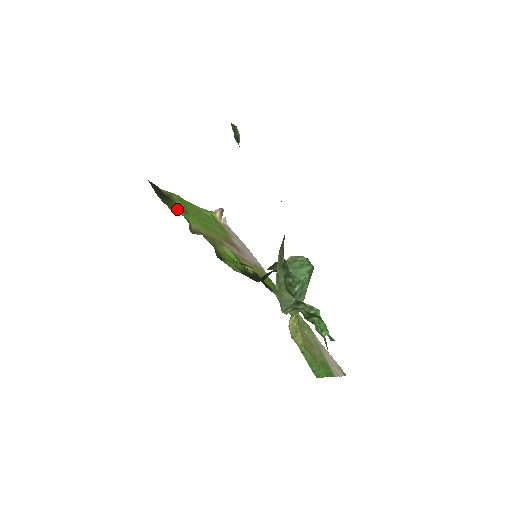
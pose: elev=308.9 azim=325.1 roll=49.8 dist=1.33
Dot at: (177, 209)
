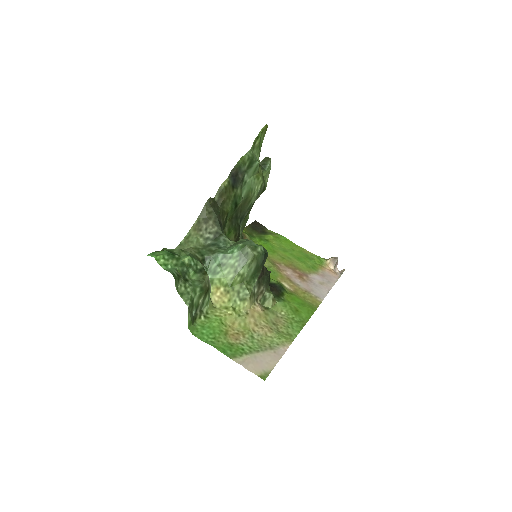
Dot at: (258, 237)
